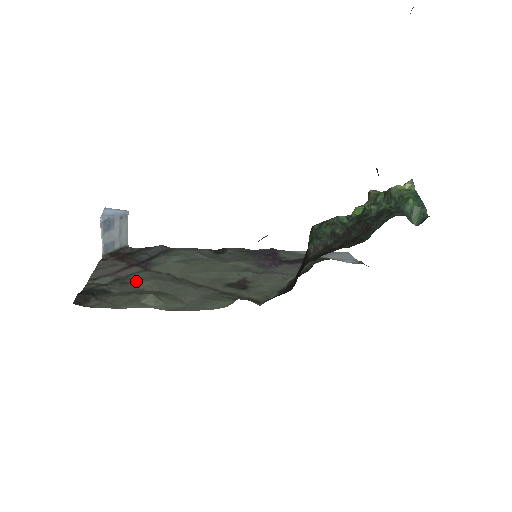
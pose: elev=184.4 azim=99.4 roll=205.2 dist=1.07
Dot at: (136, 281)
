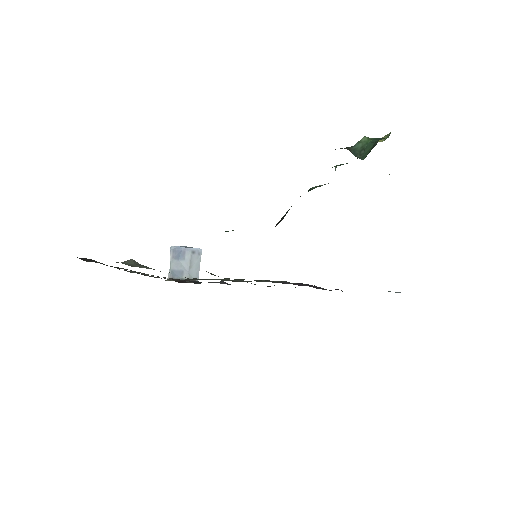
Dot at: occluded
